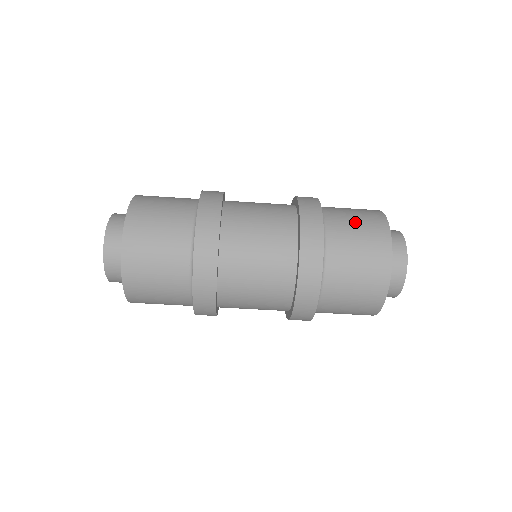
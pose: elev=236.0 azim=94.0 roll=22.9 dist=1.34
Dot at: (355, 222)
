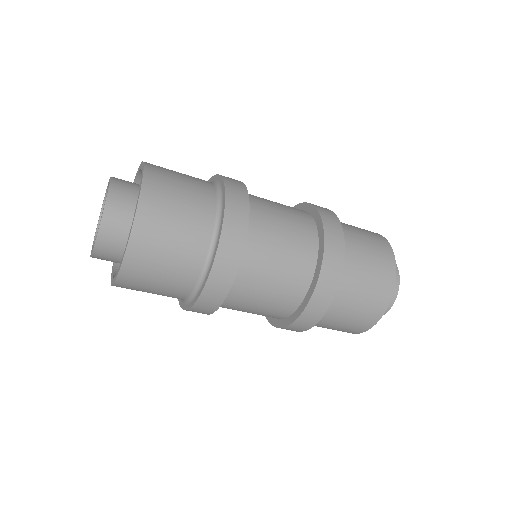
Dot at: (352, 314)
